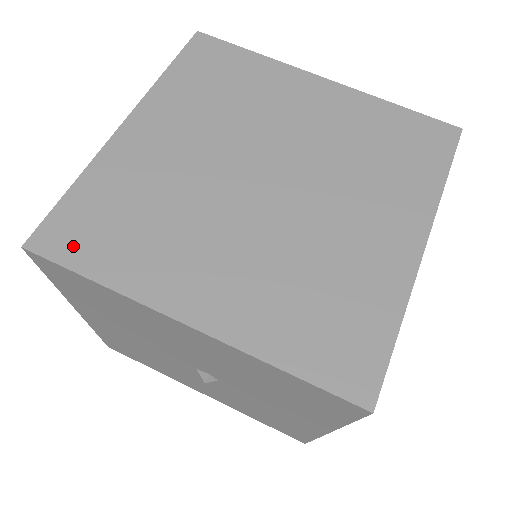
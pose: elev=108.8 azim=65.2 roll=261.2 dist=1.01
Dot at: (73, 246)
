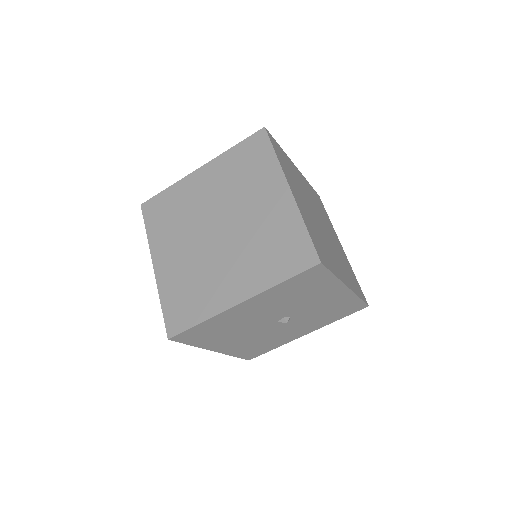
Dot at: (182, 321)
